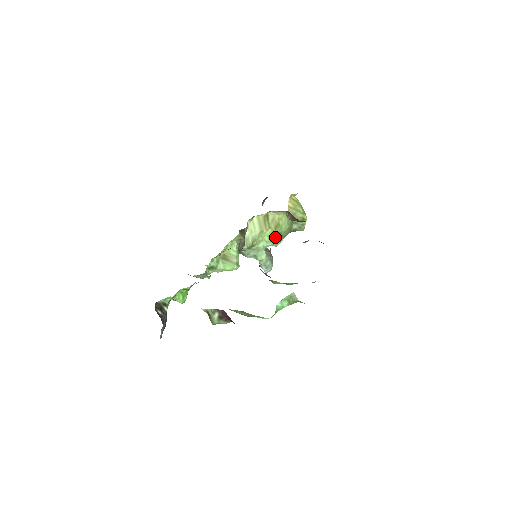
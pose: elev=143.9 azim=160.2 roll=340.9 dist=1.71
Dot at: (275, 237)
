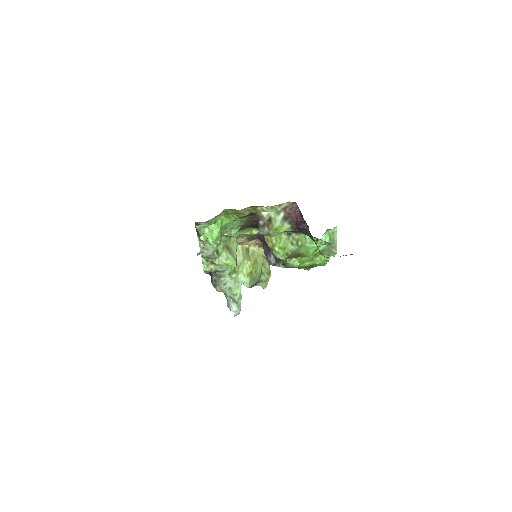
Dot at: (252, 273)
